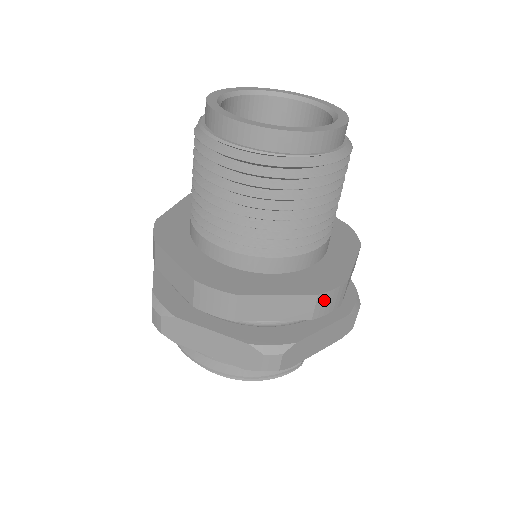
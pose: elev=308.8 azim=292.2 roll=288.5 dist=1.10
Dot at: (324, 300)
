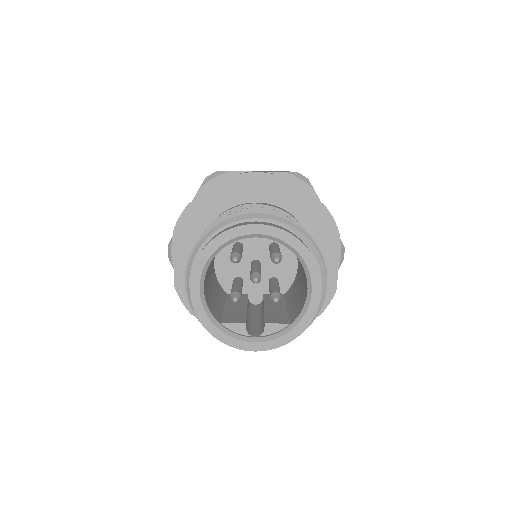
Dot at: occluded
